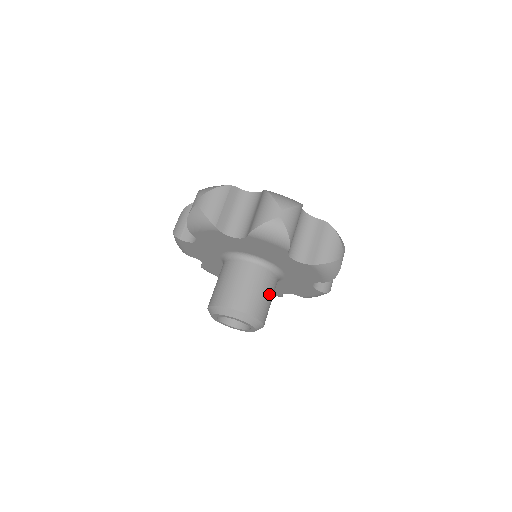
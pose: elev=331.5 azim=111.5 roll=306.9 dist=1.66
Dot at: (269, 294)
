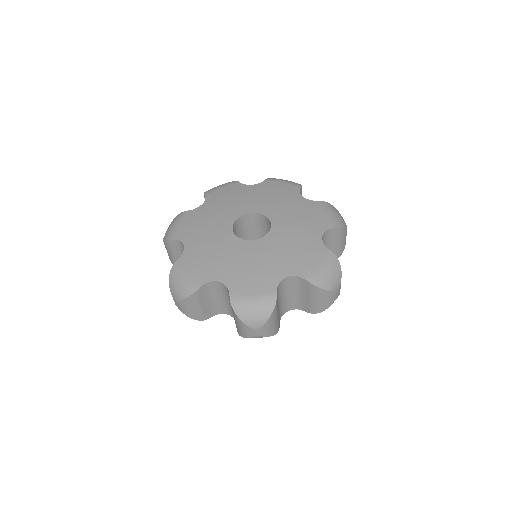
Dot at: occluded
